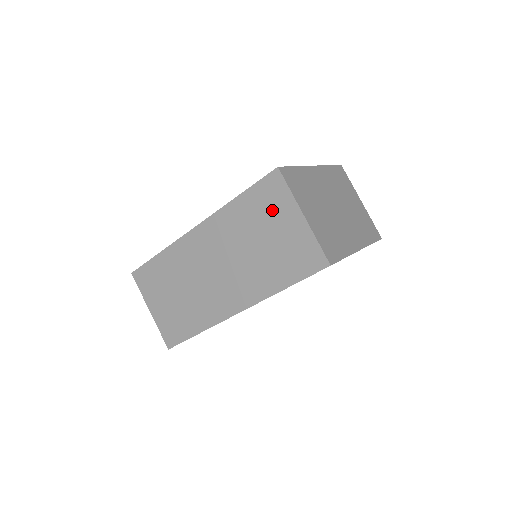
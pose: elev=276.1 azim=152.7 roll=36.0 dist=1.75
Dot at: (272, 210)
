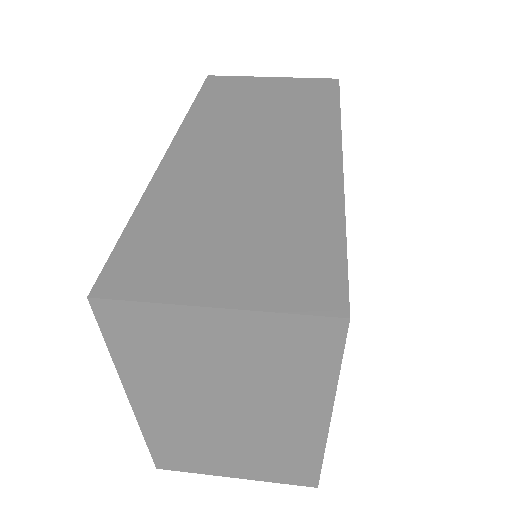
Dot at: (241, 89)
